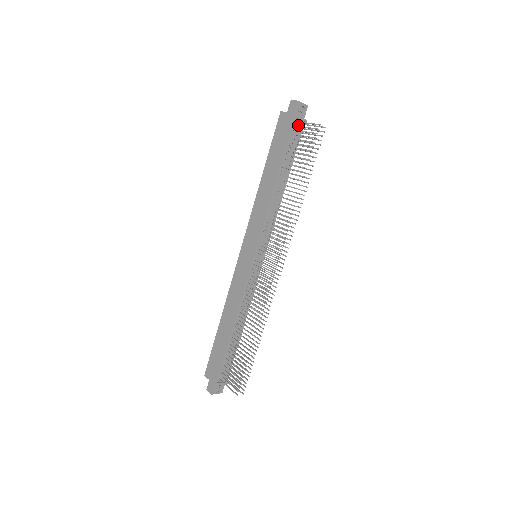
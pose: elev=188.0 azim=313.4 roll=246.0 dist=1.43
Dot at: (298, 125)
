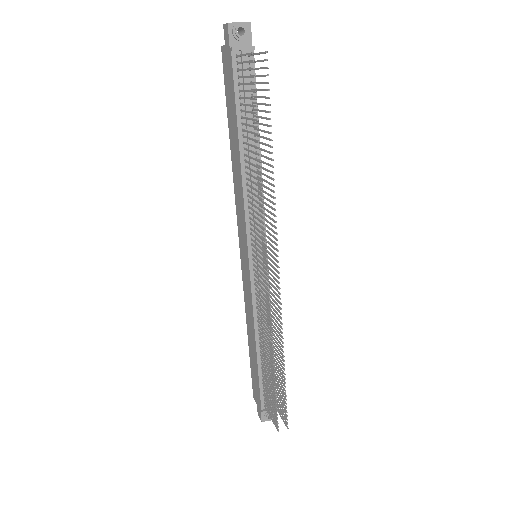
Dot at: (241, 60)
